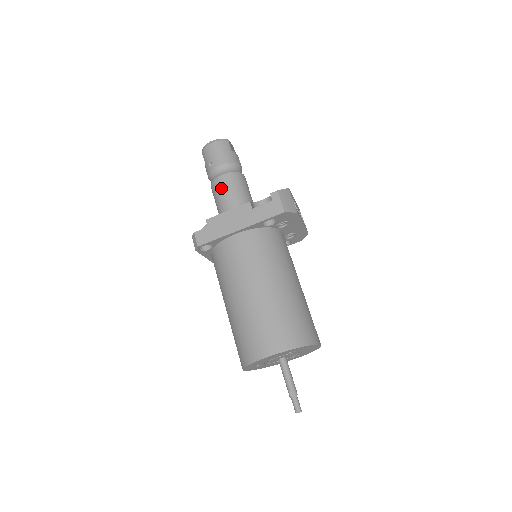
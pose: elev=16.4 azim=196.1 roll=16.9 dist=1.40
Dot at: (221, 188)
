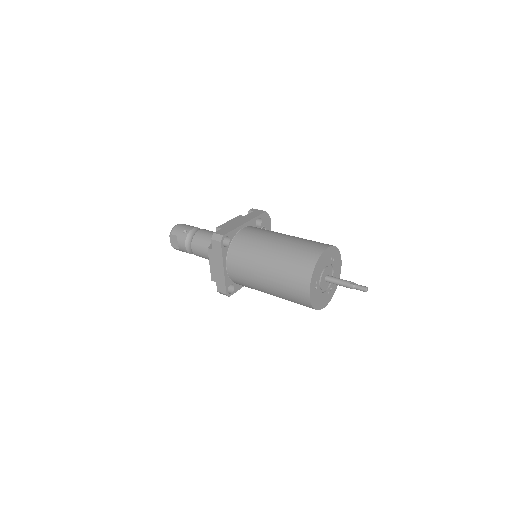
Dot at: (205, 234)
